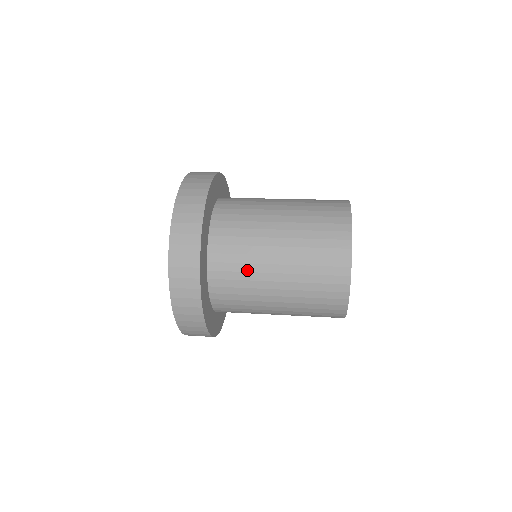
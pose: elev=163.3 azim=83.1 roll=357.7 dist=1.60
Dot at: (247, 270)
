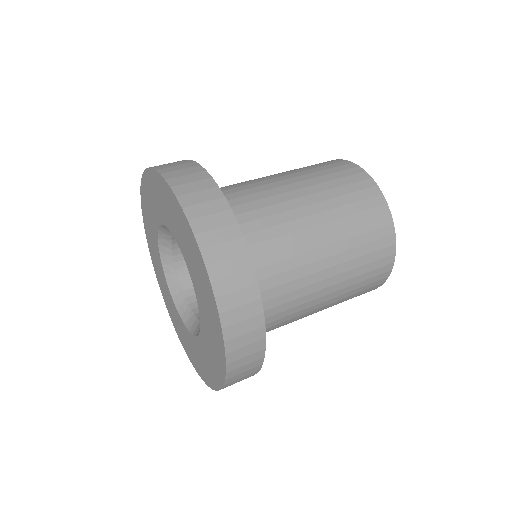
Dot at: (277, 222)
